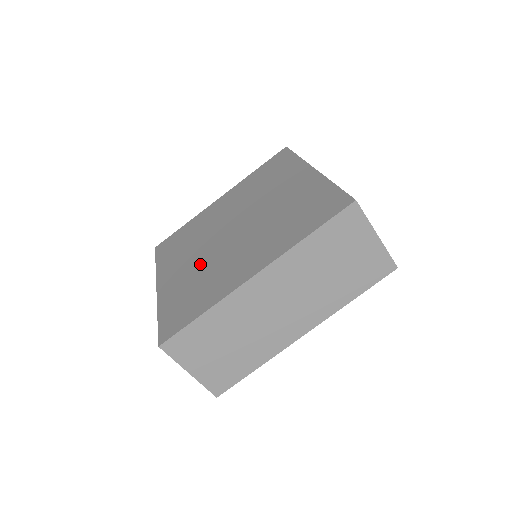
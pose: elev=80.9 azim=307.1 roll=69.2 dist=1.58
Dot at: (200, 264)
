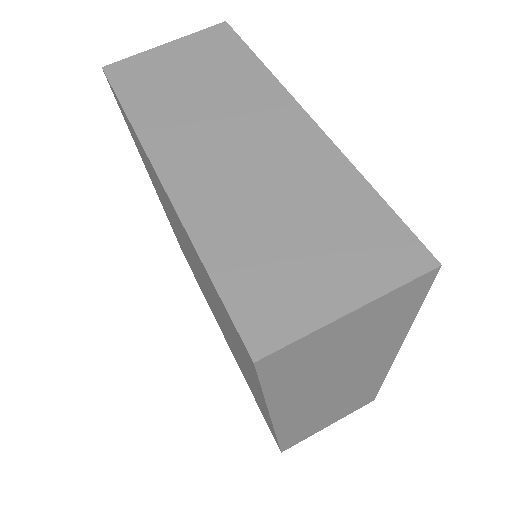
Dot at: occluded
